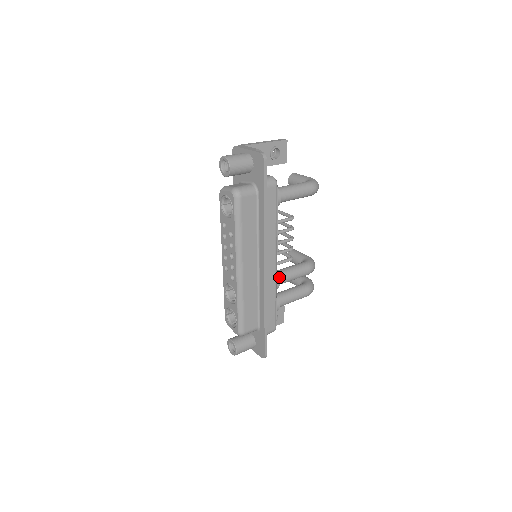
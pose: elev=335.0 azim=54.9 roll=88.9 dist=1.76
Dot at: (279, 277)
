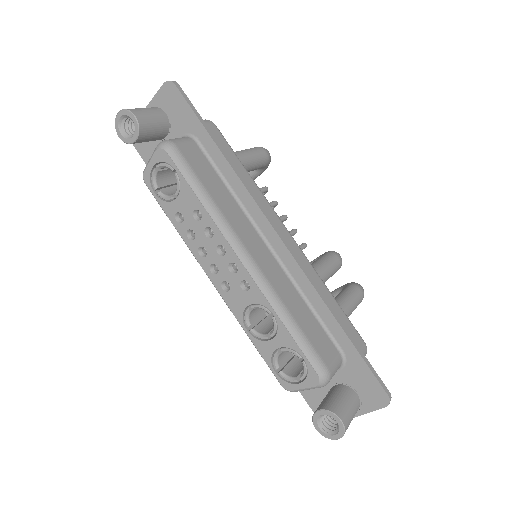
Dot at: occluded
